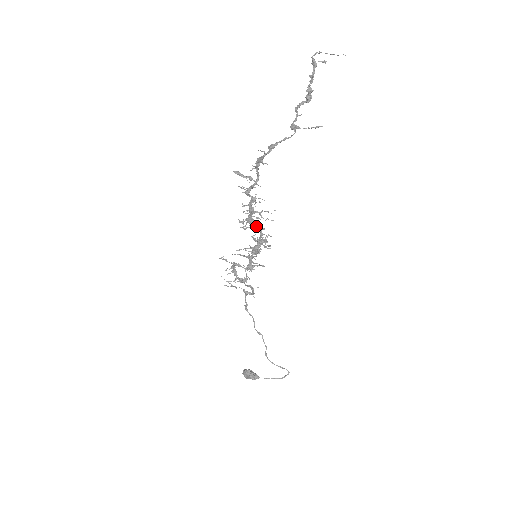
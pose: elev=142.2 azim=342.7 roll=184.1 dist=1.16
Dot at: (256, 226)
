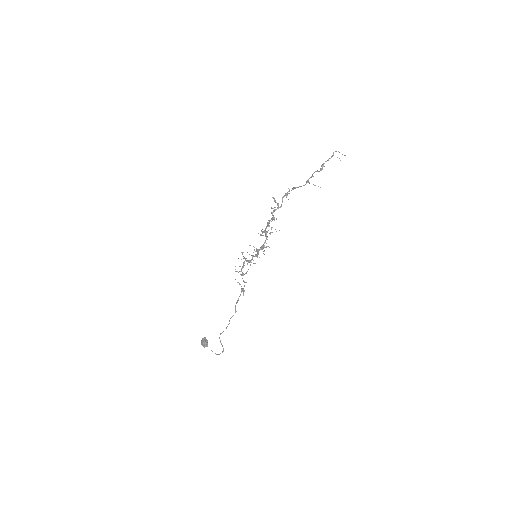
Dot at: (266, 235)
